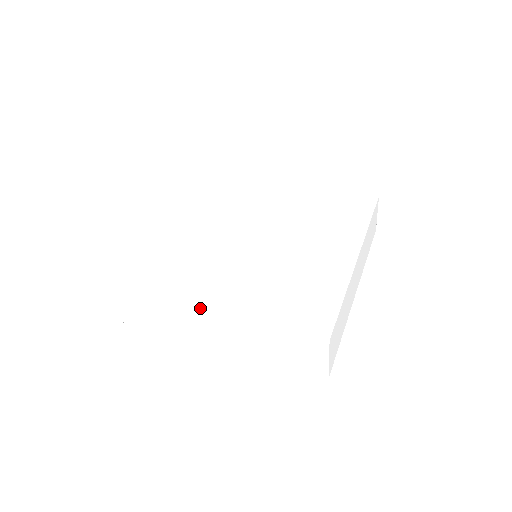
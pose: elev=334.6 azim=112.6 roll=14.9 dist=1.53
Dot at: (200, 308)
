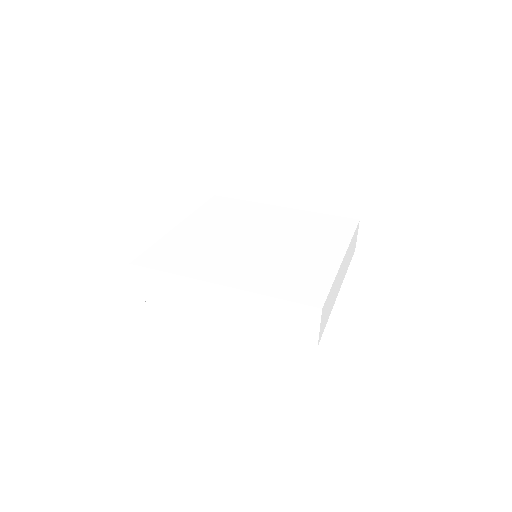
Dot at: (213, 281)
